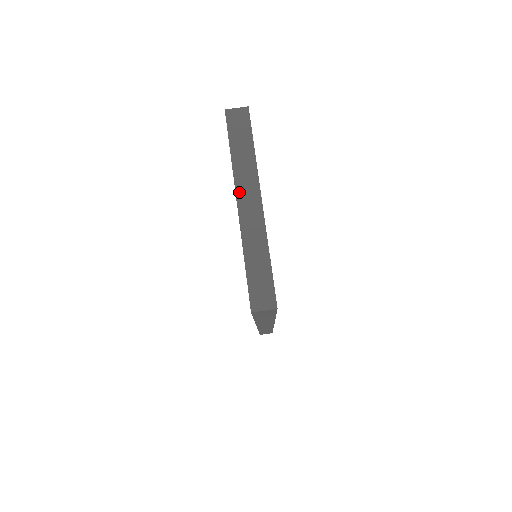
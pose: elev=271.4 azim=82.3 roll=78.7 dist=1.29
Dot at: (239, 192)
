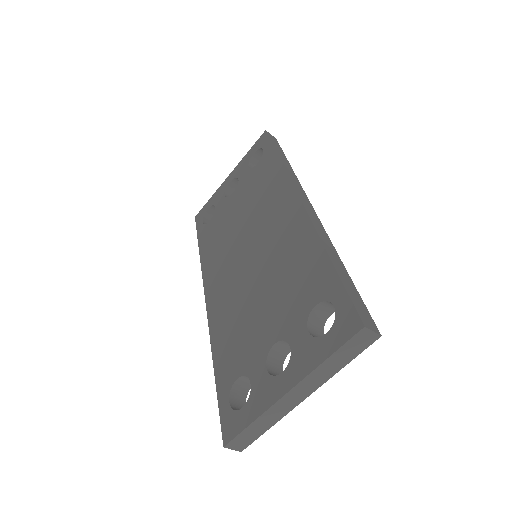
Dot at: (299, 386)
